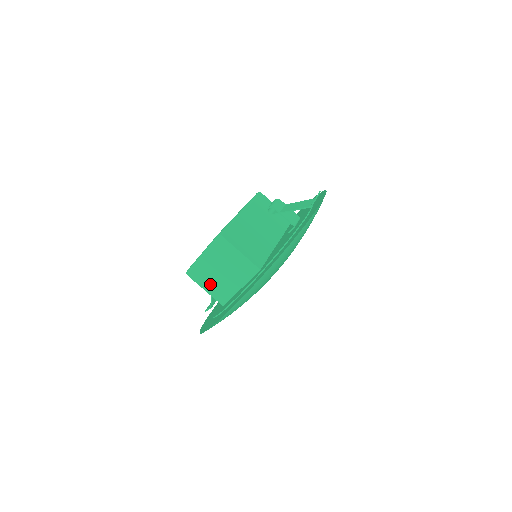
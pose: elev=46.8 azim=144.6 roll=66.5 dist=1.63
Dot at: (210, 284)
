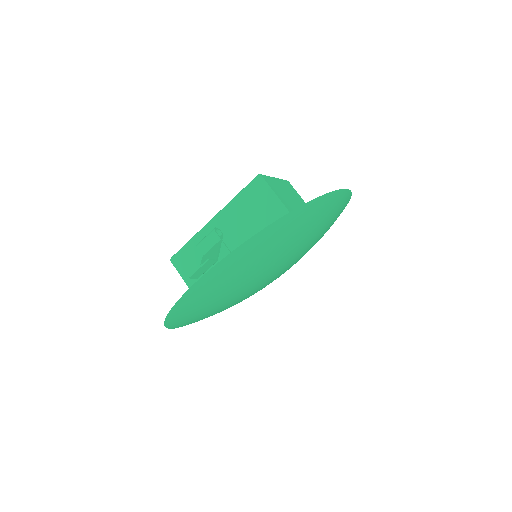
Dot at: occluded
